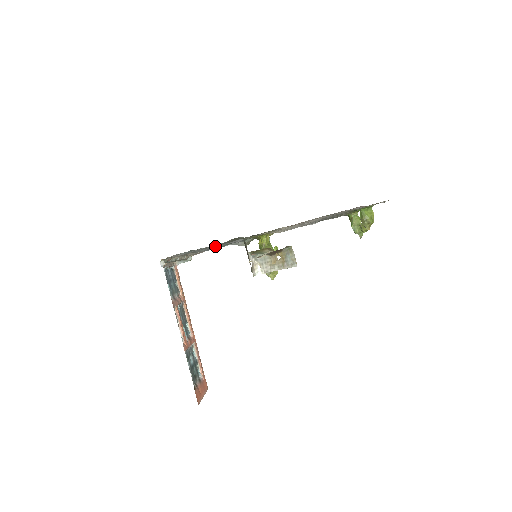
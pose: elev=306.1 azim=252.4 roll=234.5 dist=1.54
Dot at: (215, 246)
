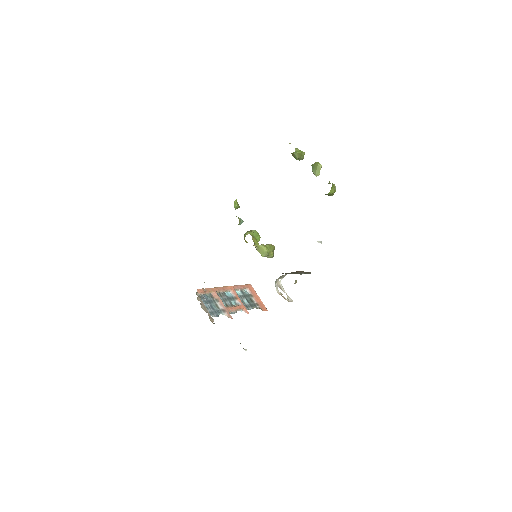
Dot at: occluded
